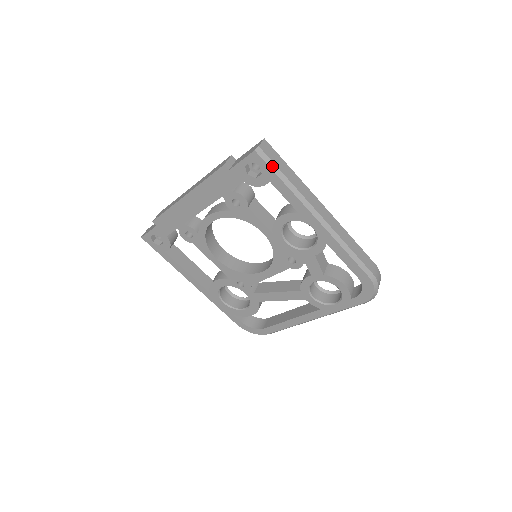
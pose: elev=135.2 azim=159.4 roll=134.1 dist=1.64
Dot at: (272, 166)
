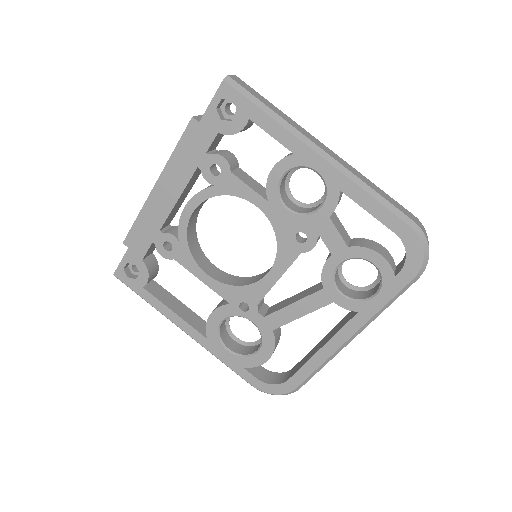
Dot at: (248, 96)
